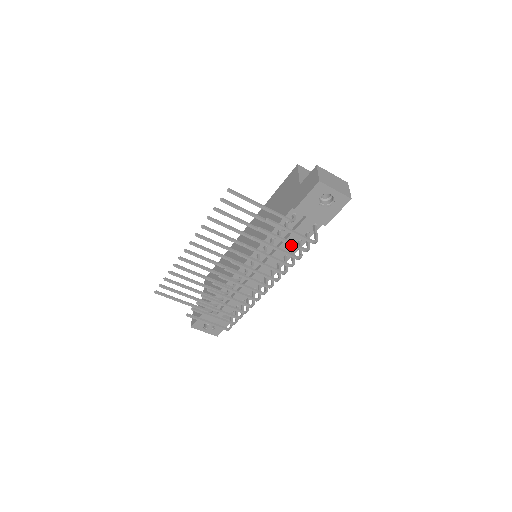
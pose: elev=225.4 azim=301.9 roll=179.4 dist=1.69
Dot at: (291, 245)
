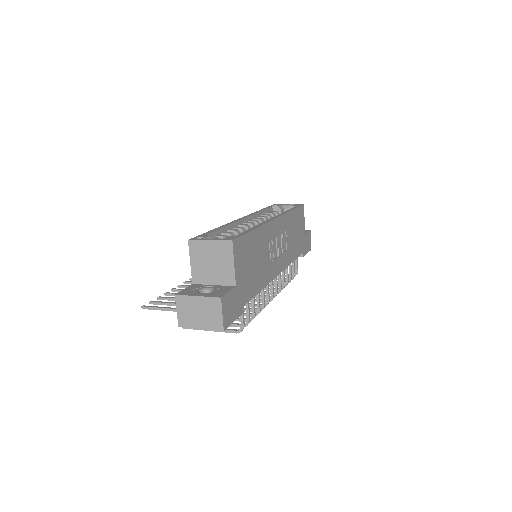
Dot at: occluded
